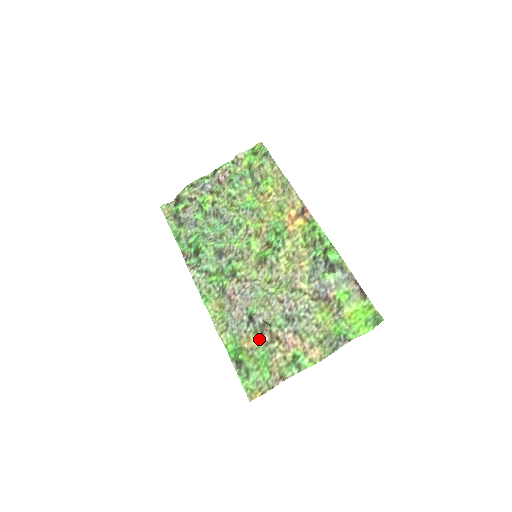
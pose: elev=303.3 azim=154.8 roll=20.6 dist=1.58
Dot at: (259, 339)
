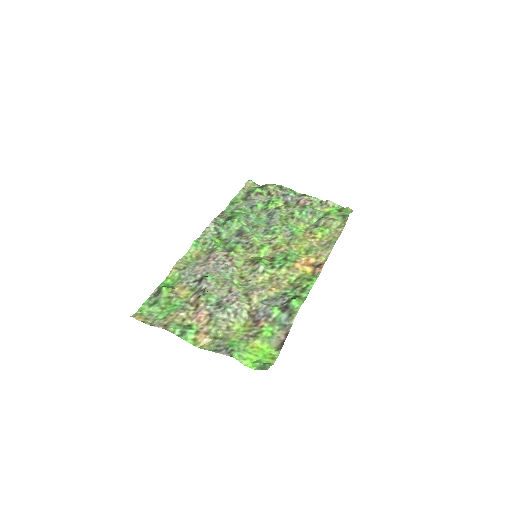
Dot at: (188, 295)
